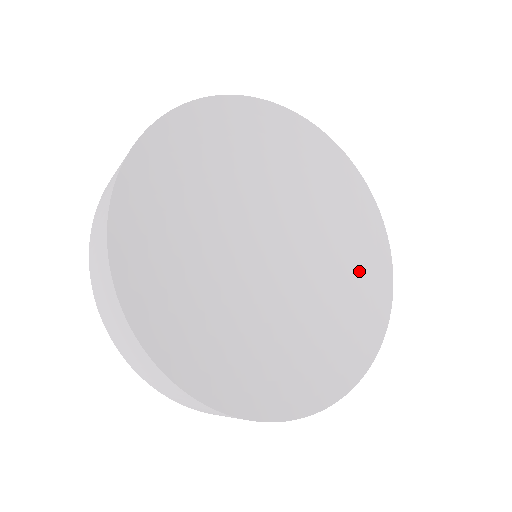
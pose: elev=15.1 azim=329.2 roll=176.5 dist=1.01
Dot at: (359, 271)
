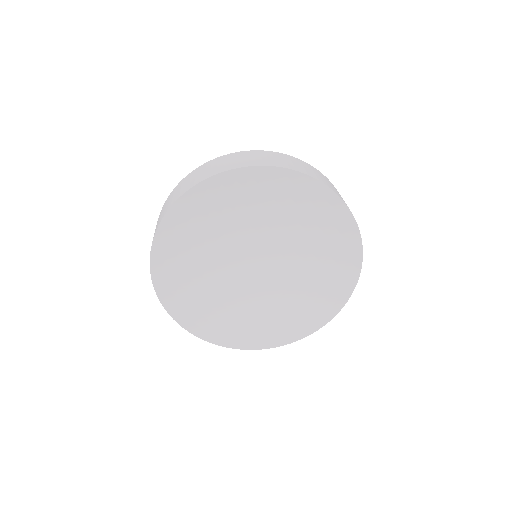
Dot at: (323, 224)
